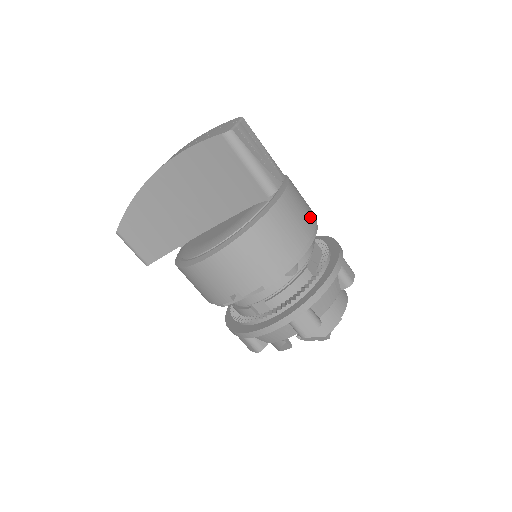
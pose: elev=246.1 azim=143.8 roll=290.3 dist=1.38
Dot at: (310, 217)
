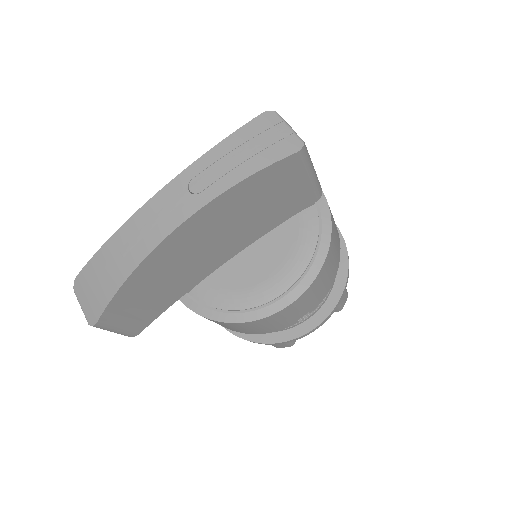
Dot at: occluded
